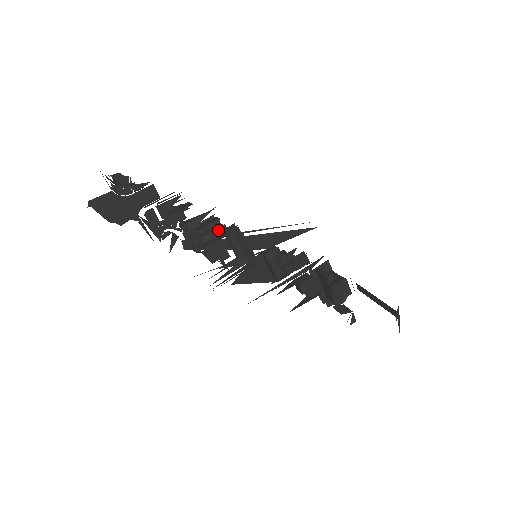
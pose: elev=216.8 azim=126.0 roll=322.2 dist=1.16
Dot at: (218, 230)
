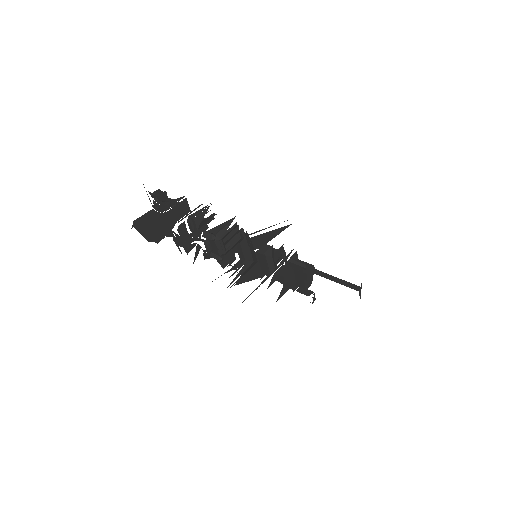
Dot at: (237, 237)
